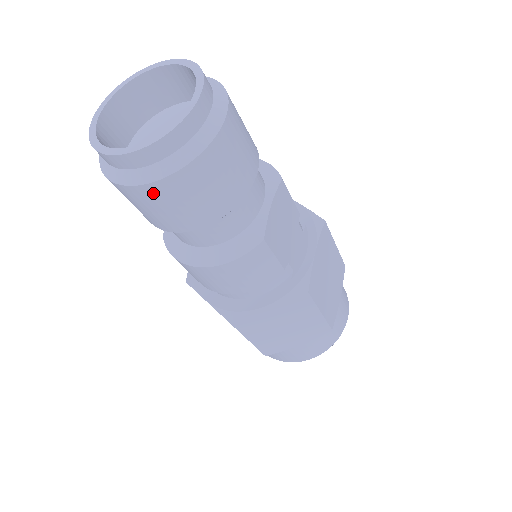
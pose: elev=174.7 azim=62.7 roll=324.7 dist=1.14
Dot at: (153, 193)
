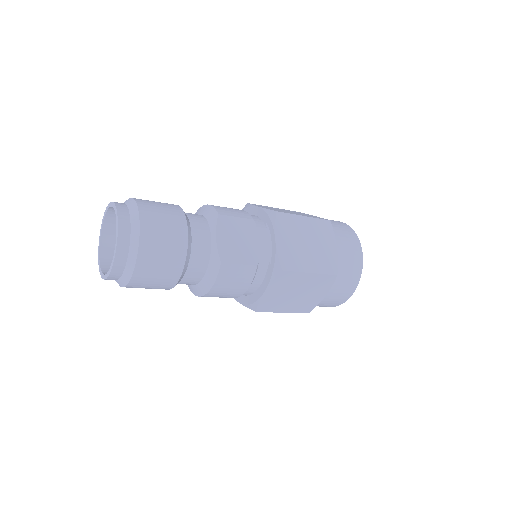
Dot at: (136, 284)
